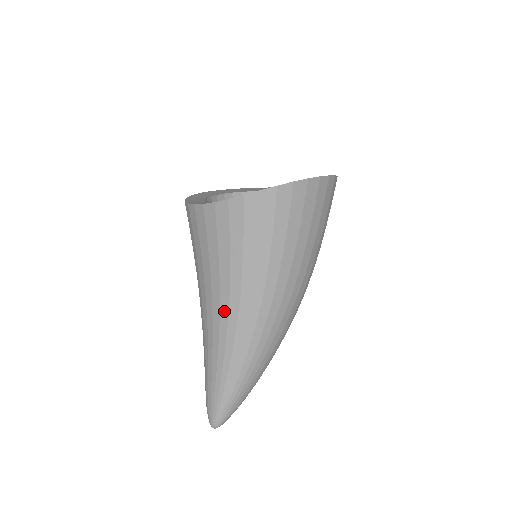
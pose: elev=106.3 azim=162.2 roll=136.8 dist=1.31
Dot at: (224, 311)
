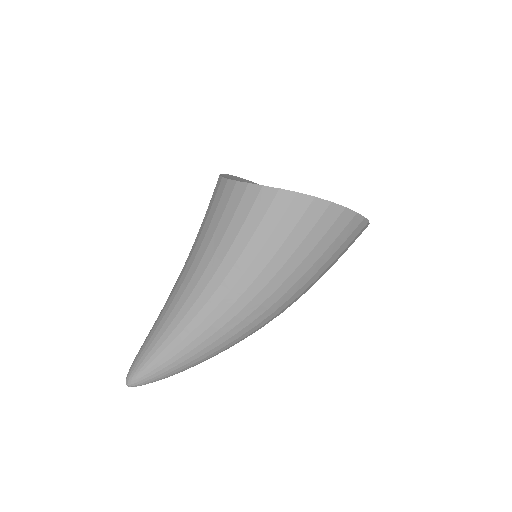
Dot at: (193, 283)
